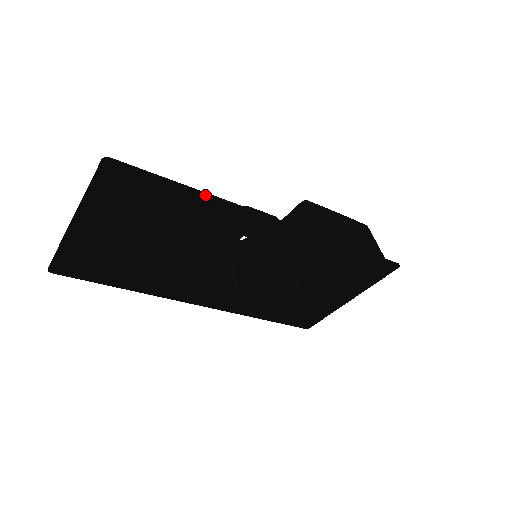
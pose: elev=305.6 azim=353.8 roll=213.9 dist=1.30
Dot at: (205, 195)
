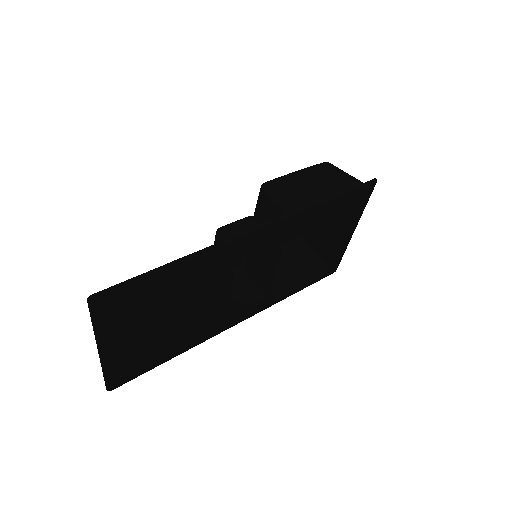
Dot at: (185, 259)
